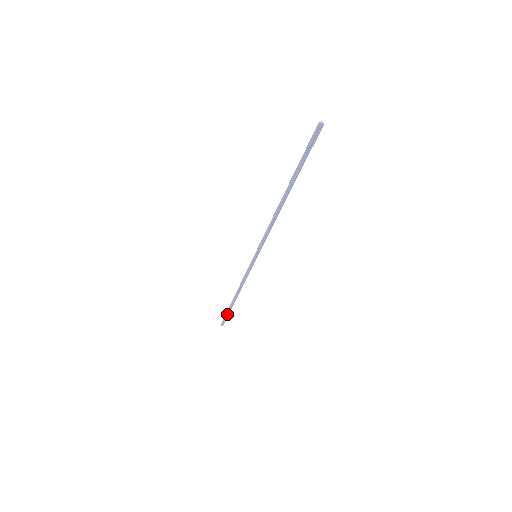
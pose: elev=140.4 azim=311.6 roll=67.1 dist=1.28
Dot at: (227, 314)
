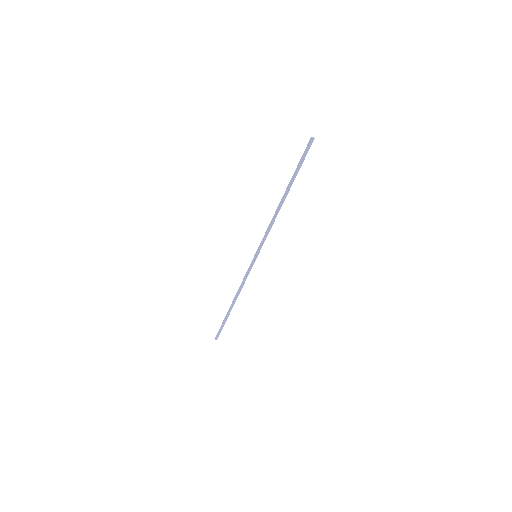
Dot at: (222, 324)
